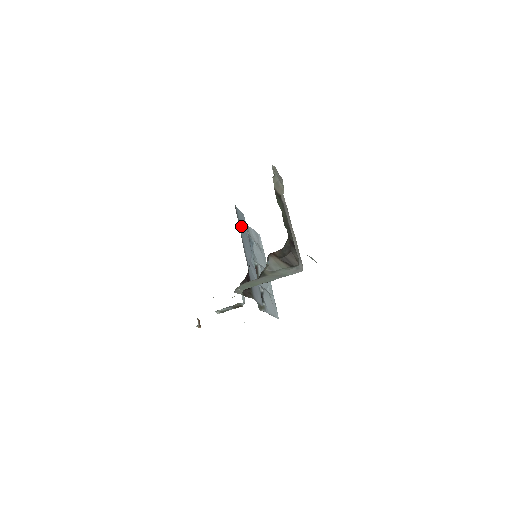
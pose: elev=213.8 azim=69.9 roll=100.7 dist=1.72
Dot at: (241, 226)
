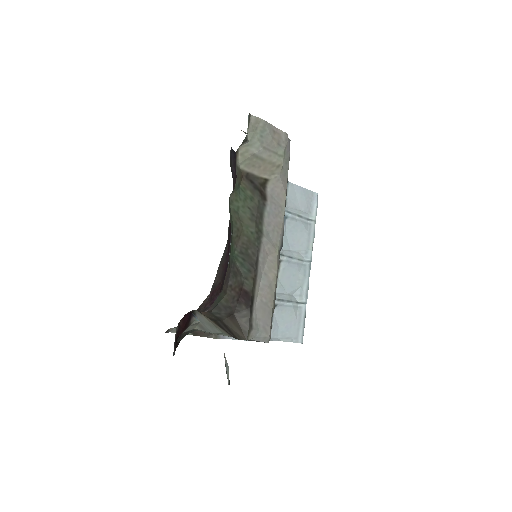
Dot at: occluded
